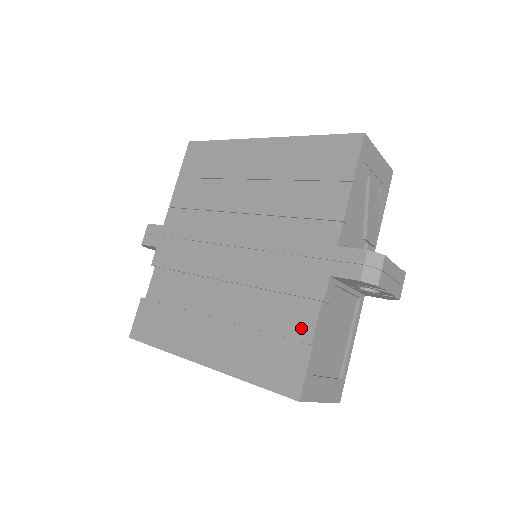
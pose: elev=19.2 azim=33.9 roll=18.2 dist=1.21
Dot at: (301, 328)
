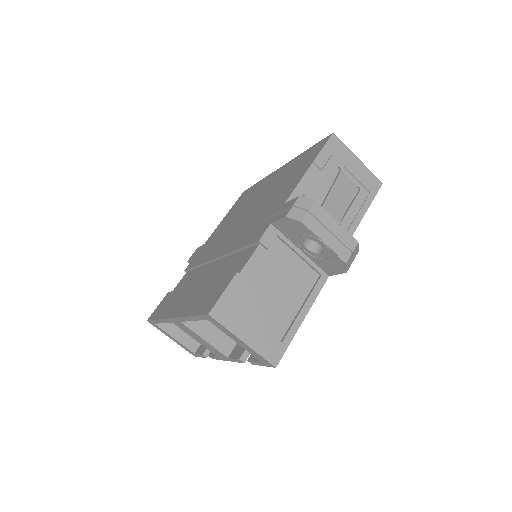
Dot at: (239, 267)
